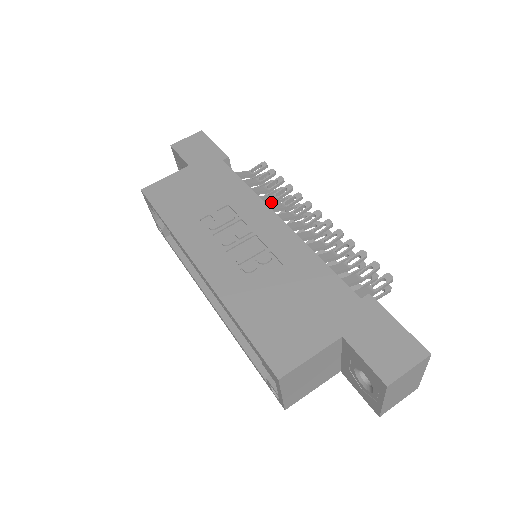
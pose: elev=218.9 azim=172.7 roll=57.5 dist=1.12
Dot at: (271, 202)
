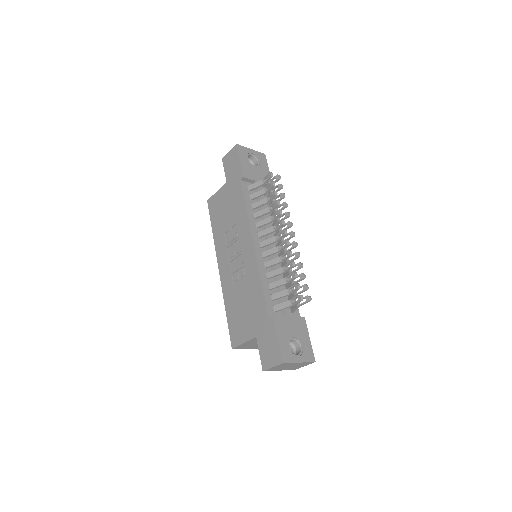
Dot at: occluded
